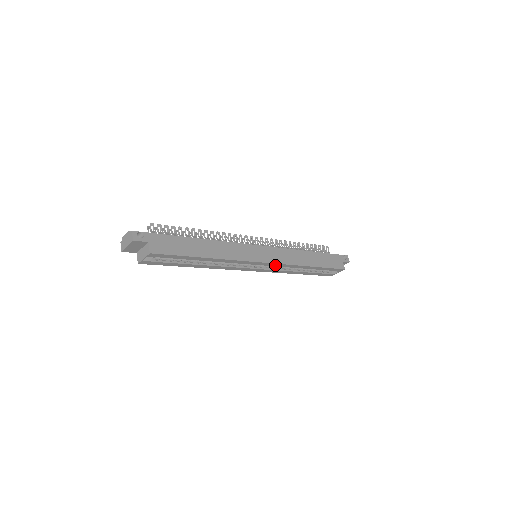
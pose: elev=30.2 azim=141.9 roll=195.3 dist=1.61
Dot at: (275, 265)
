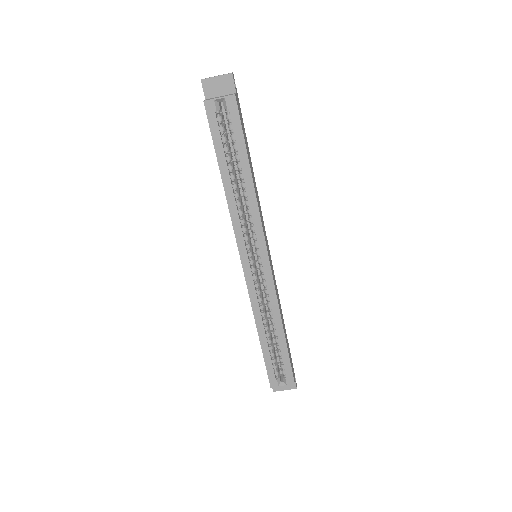
Dot at: (268, 279)
